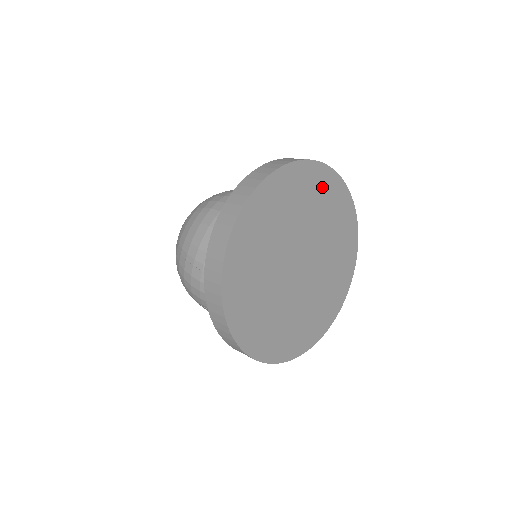
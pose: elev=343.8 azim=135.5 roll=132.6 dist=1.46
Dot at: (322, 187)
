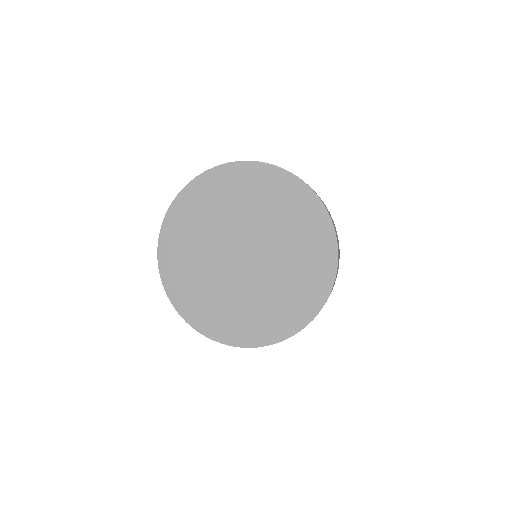
Dot at: (250, 181)
